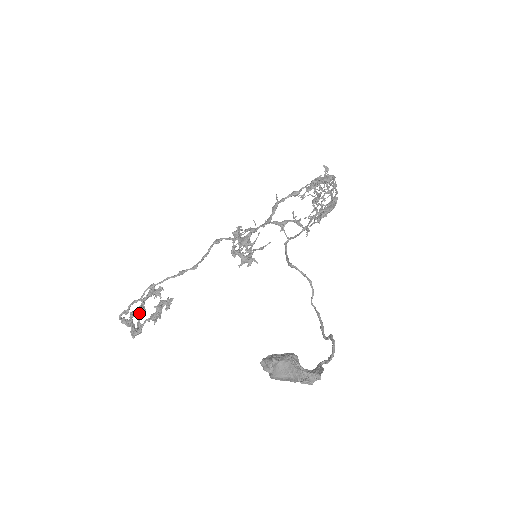
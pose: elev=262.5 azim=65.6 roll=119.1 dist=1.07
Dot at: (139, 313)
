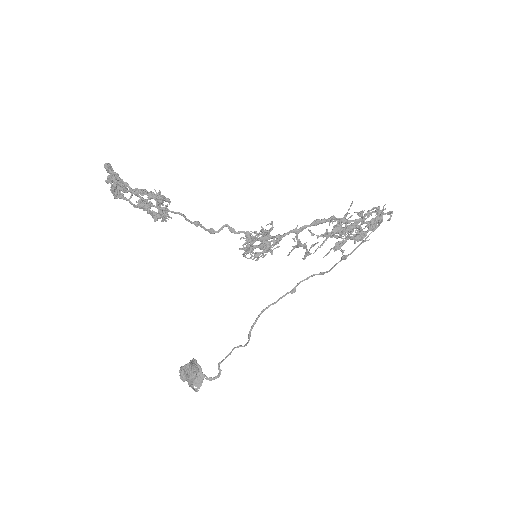
Dot at: occluded
